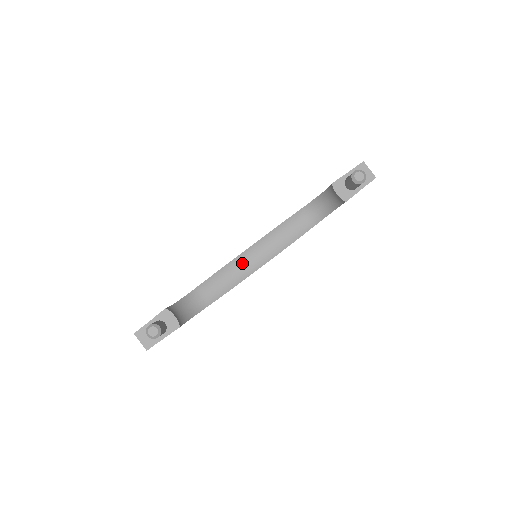
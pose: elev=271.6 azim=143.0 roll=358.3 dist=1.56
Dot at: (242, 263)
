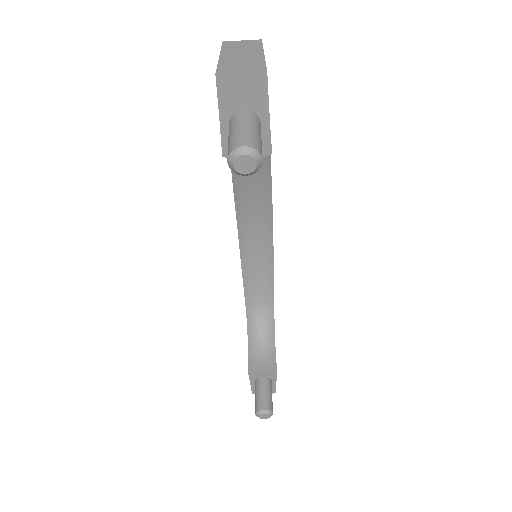
Dot at: (252, 250)
